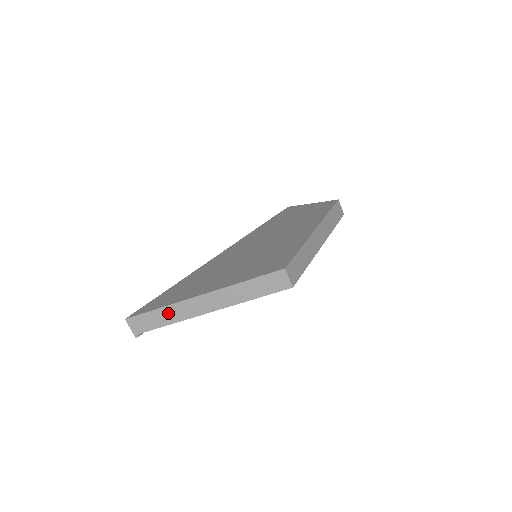
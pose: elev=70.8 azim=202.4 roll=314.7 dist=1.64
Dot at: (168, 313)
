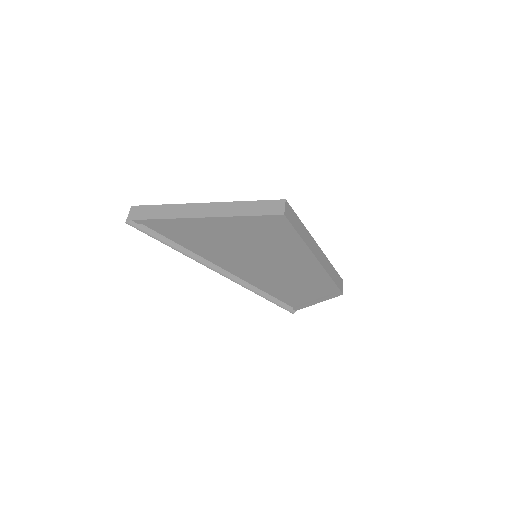
Dot at: (169, 210)
